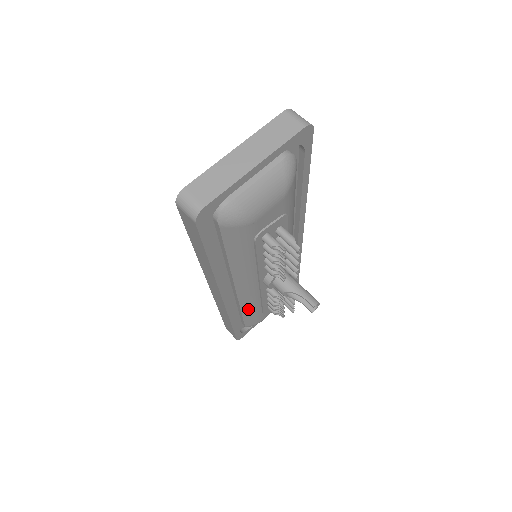
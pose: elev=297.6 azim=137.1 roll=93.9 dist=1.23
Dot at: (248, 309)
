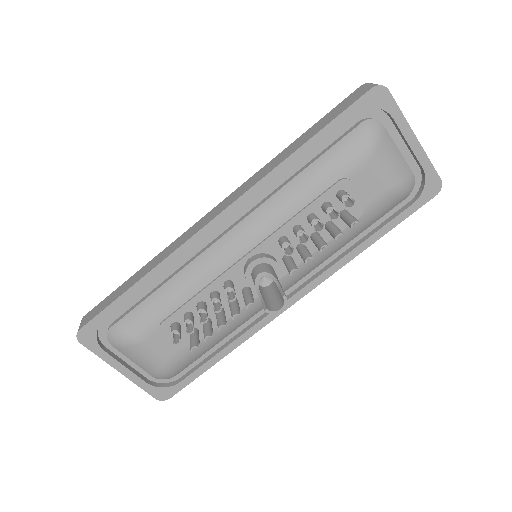
Dot at: (177, 285)
